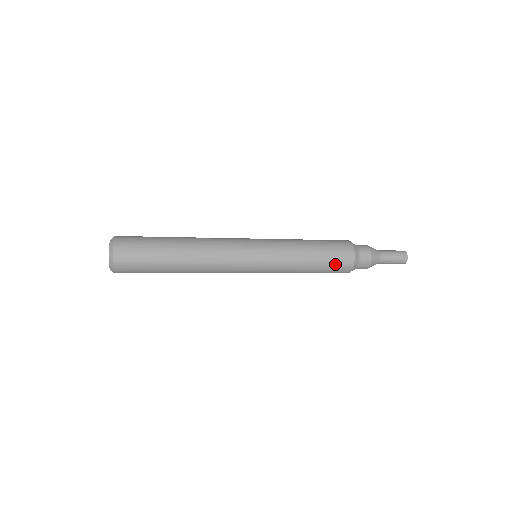
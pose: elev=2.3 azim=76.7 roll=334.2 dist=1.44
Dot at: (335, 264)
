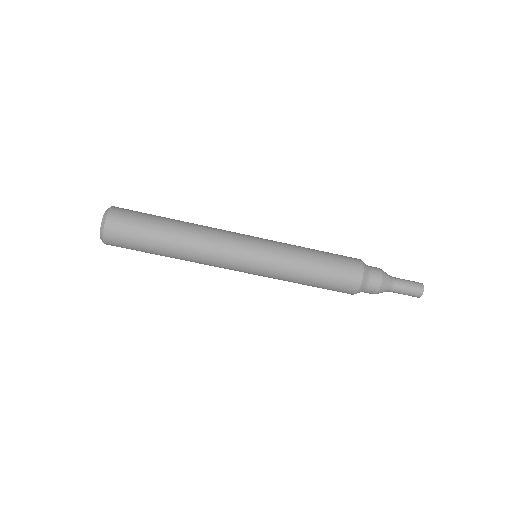
Dot at: (341, 256)
